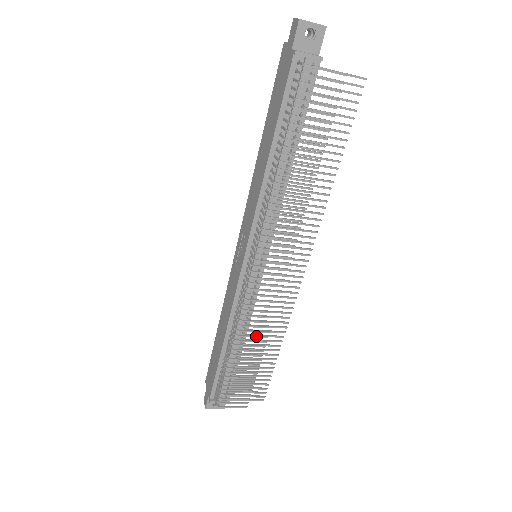
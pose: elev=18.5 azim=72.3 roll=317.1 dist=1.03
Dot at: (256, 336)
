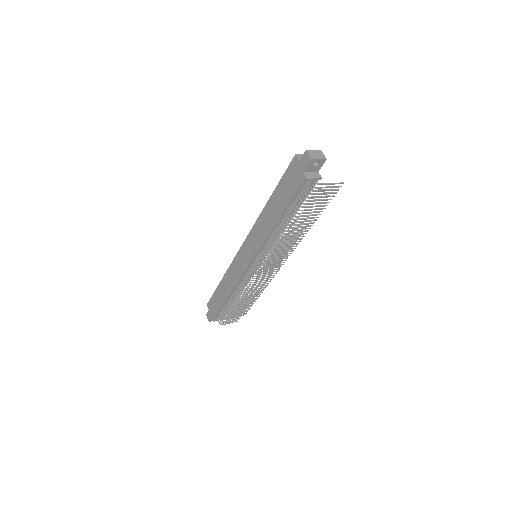
Dot at: (251, 295)
